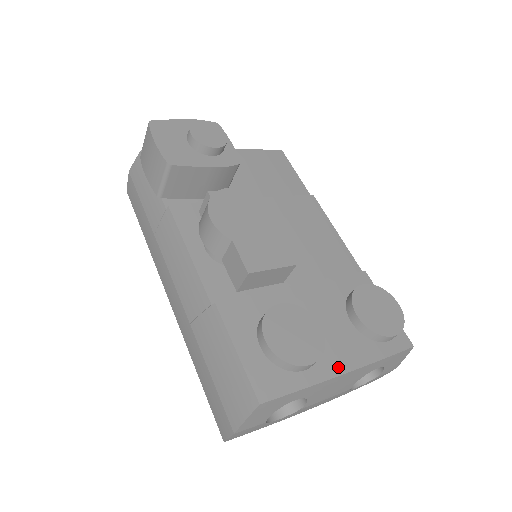
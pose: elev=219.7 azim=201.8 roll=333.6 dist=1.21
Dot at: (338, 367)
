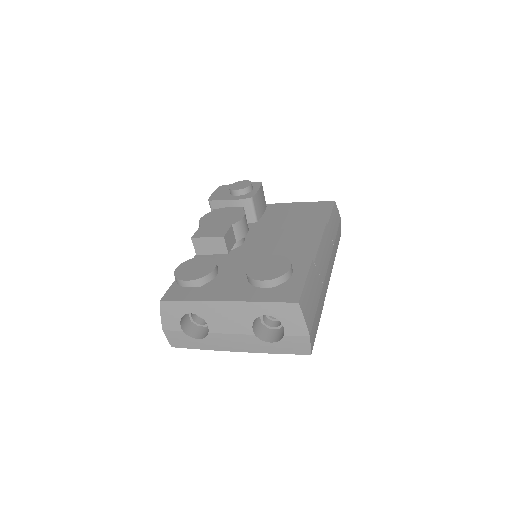
Dot at: (220, 297)
